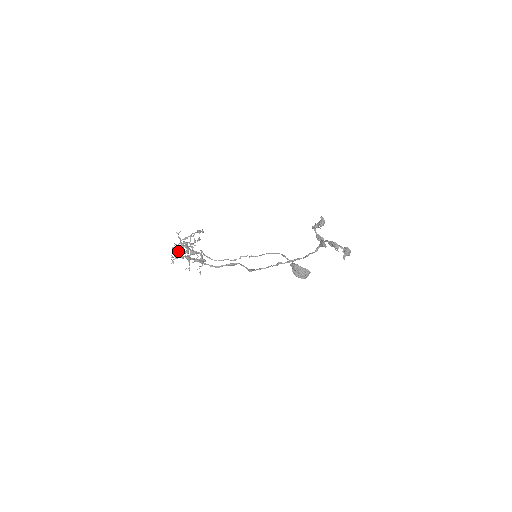
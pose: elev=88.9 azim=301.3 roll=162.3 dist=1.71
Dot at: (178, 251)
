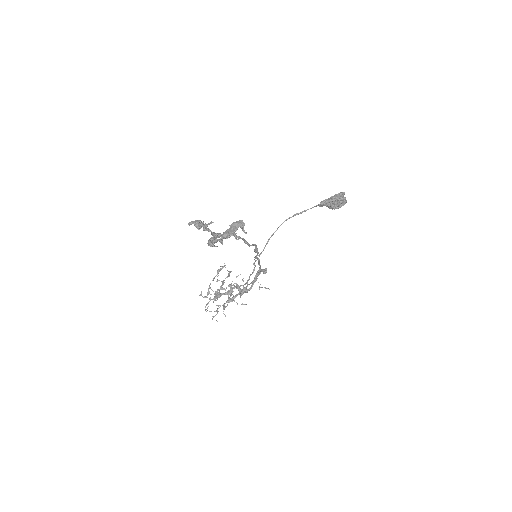
Dot at: occluded
